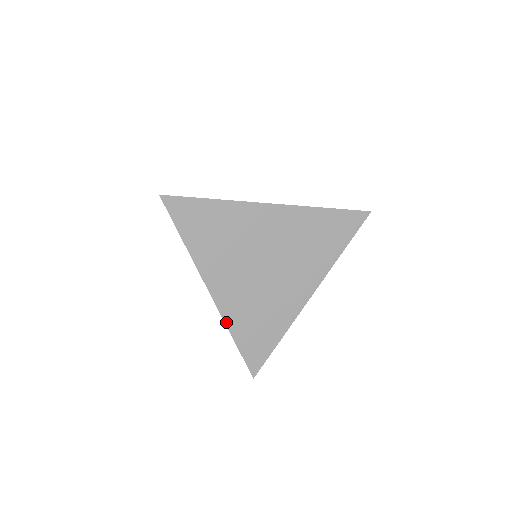
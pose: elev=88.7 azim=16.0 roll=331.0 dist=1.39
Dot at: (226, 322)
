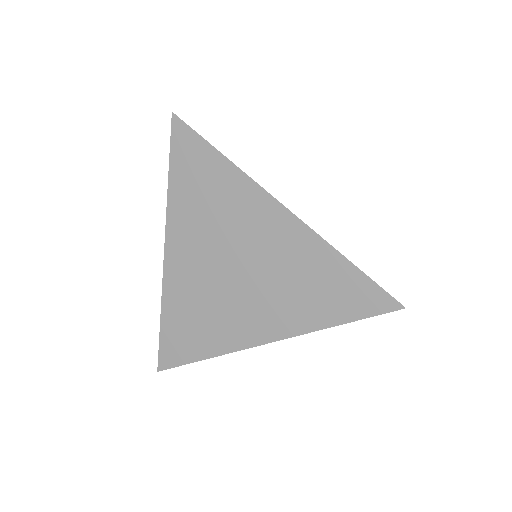
Dot at: (323, 239)
